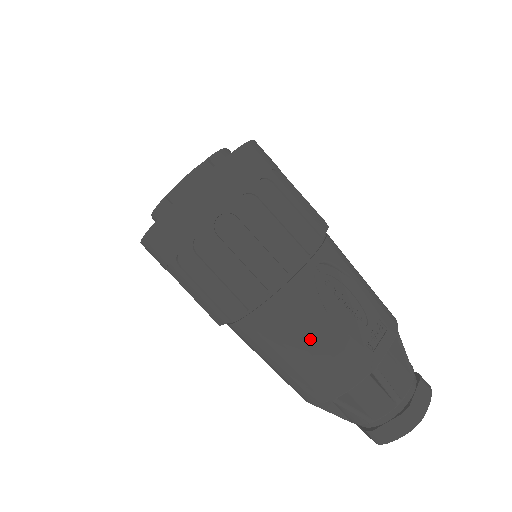
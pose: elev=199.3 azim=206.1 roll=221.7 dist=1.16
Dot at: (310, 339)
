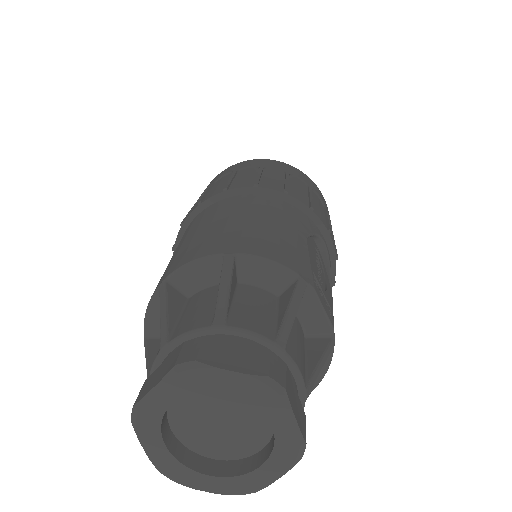
Dot at: (277, 223)
